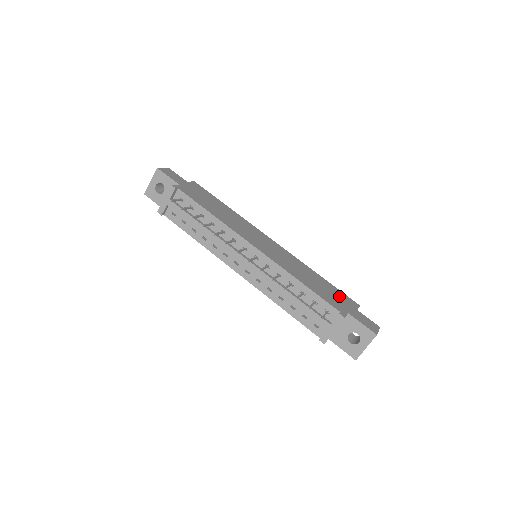
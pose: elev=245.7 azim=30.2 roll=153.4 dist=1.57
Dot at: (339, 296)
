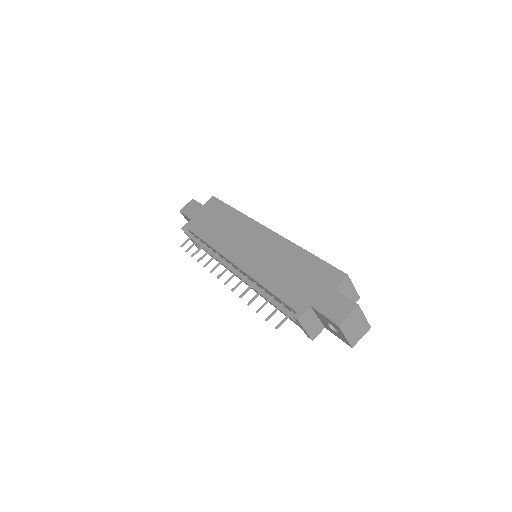
Dot at: (316, 277)
